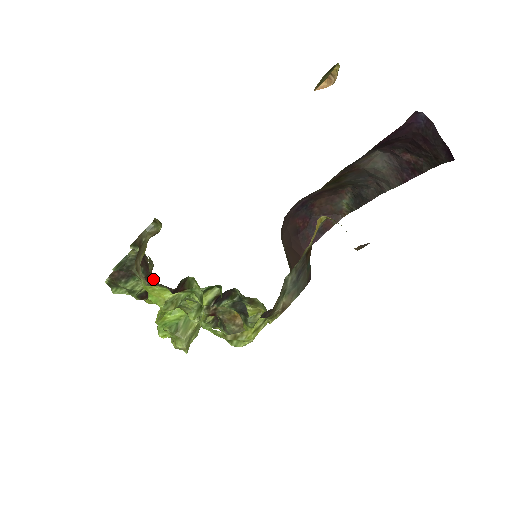
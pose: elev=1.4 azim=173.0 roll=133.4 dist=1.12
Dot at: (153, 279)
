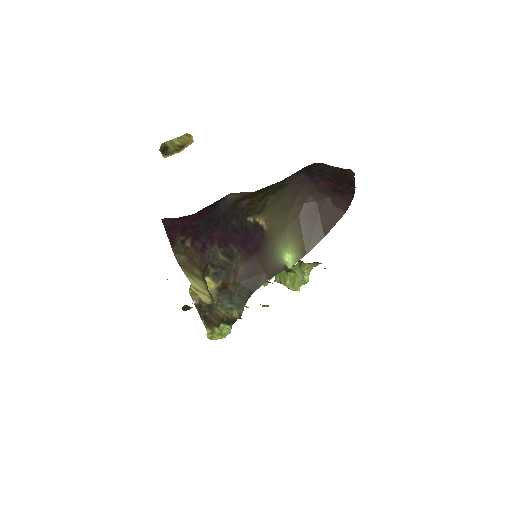
Dot at: occluded
